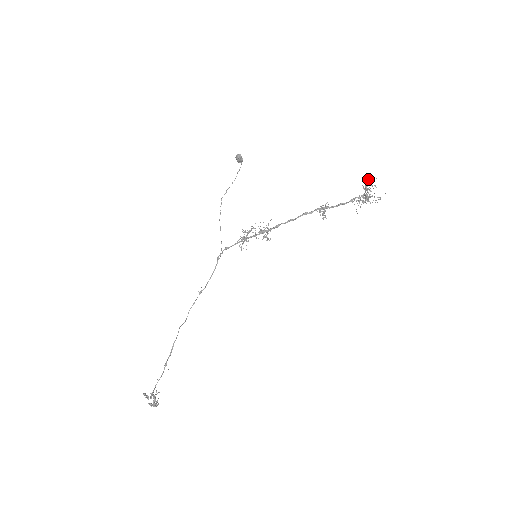
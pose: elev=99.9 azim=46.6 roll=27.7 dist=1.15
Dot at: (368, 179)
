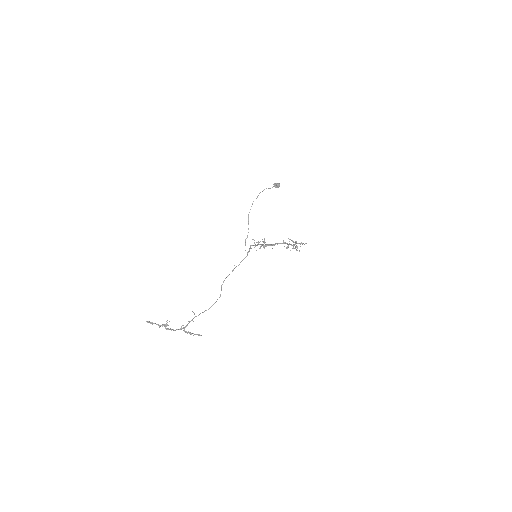
Dot at: occluded
